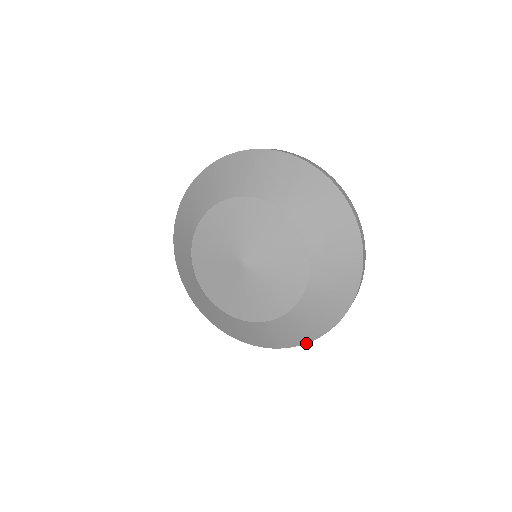
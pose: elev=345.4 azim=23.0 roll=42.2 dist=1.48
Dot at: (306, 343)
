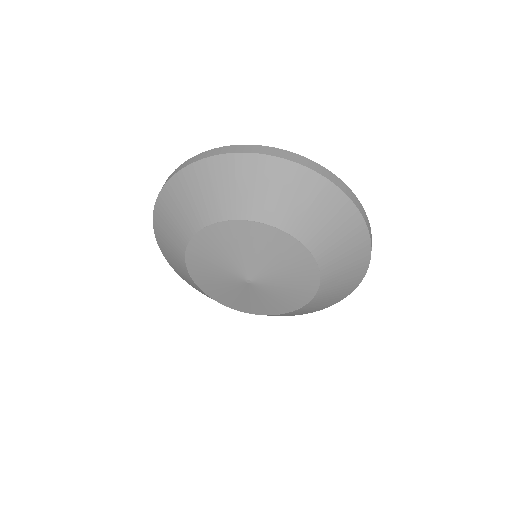
Dot at: occluded
